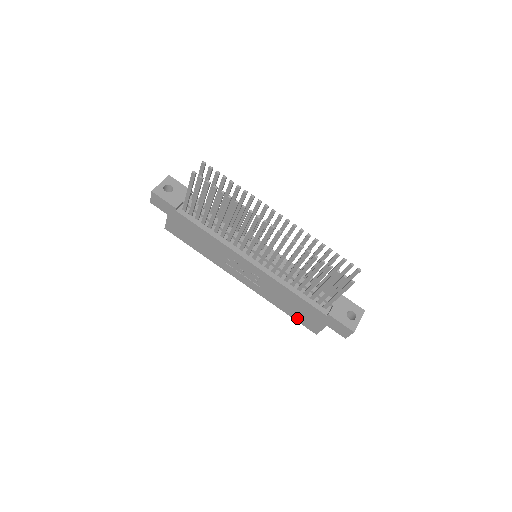
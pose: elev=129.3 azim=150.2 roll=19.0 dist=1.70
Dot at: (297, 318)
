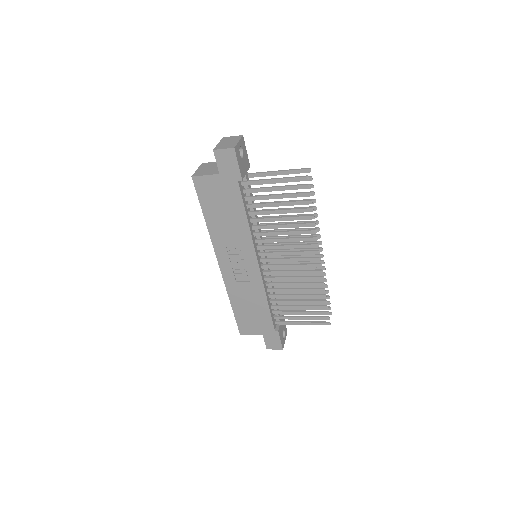
Dot at: (239, 317)
